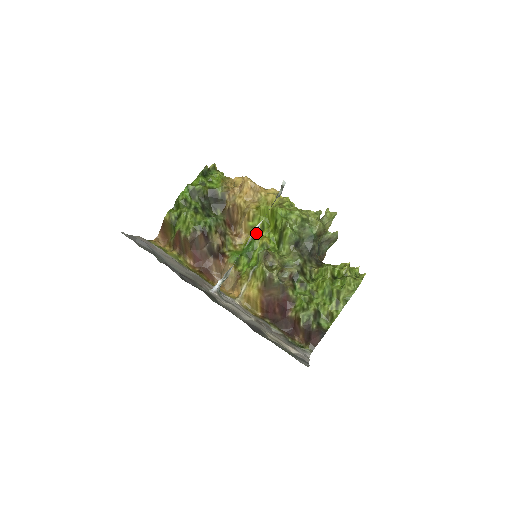
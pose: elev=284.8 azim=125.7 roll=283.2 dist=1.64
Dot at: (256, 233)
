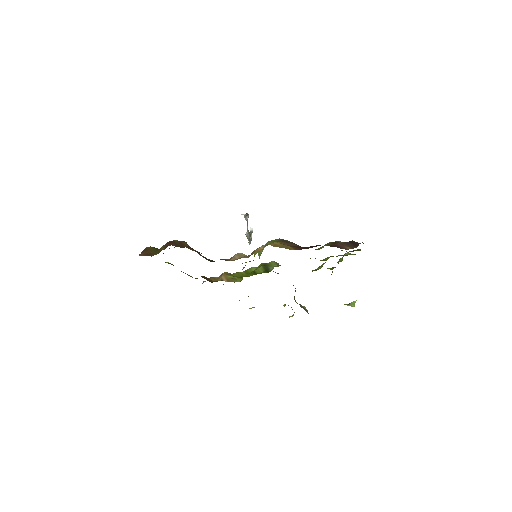
Dot at: occluded
